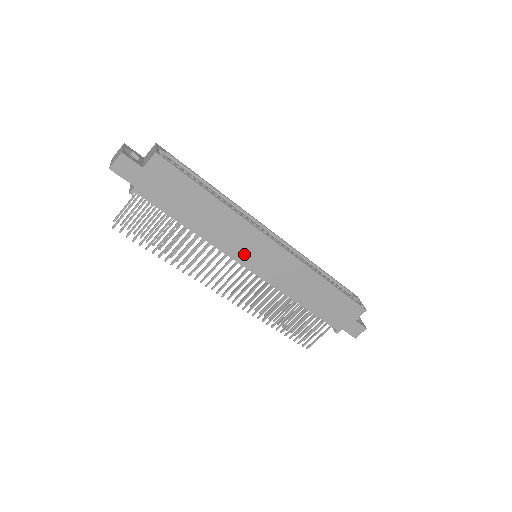
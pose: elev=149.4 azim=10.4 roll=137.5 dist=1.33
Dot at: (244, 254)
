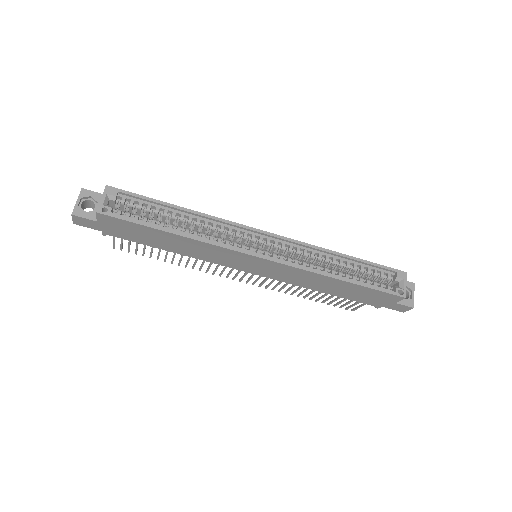
Dot at: (235, 264)
